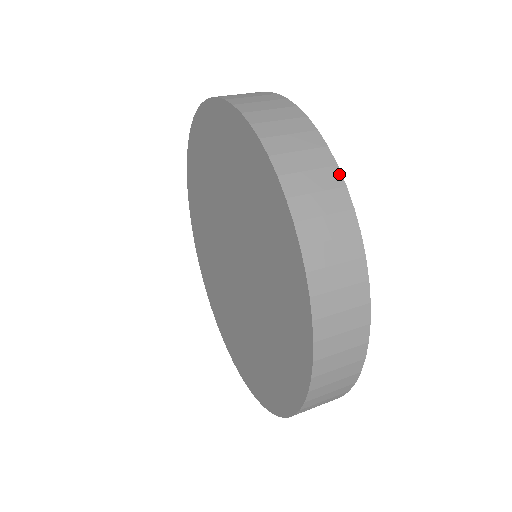
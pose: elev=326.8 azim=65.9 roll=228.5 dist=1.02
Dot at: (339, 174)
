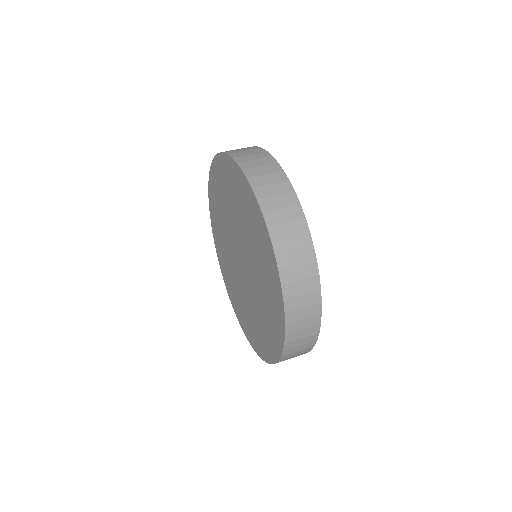
Dot at: (301, 210)
